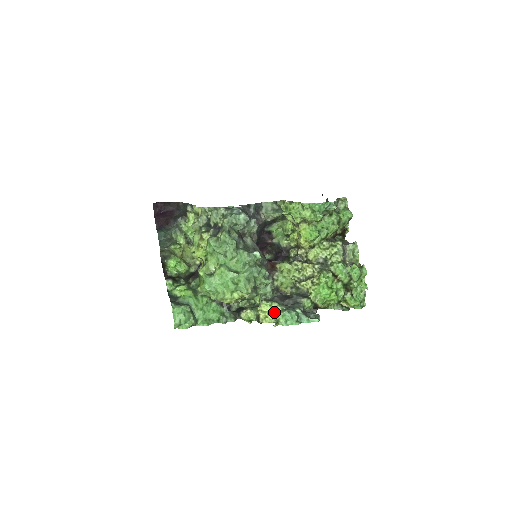
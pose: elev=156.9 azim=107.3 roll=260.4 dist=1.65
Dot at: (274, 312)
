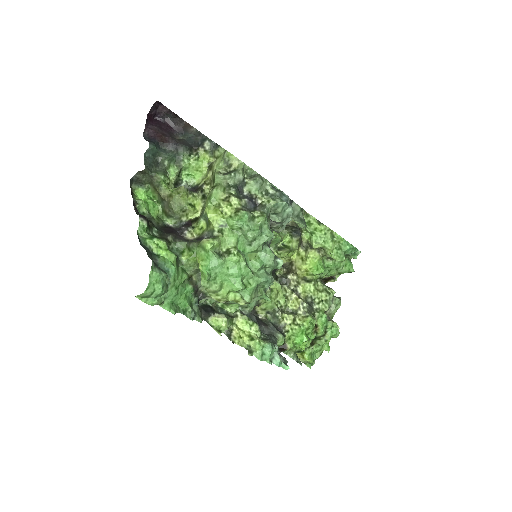
Dot at: (255, 337)
